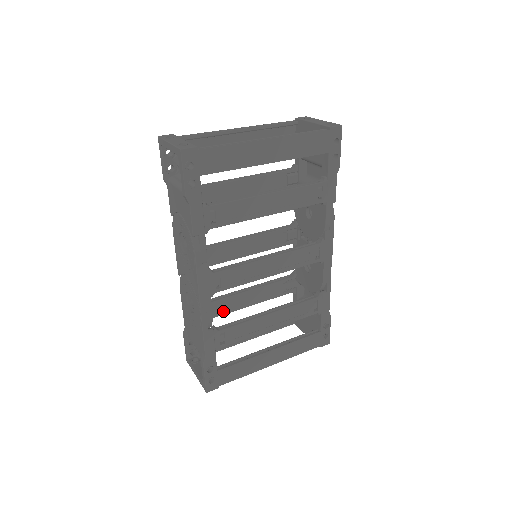
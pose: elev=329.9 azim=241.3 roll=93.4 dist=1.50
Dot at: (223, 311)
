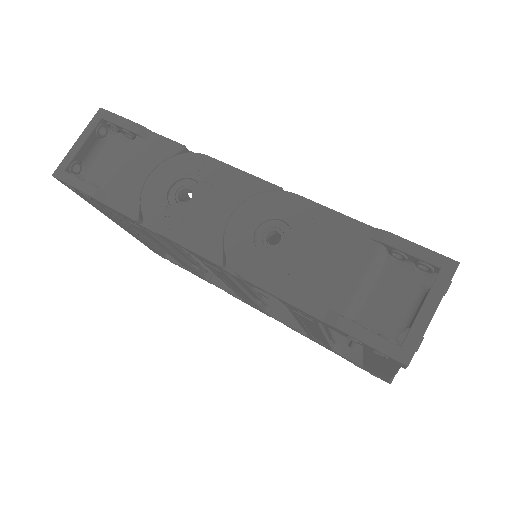
Dot at: occluded
